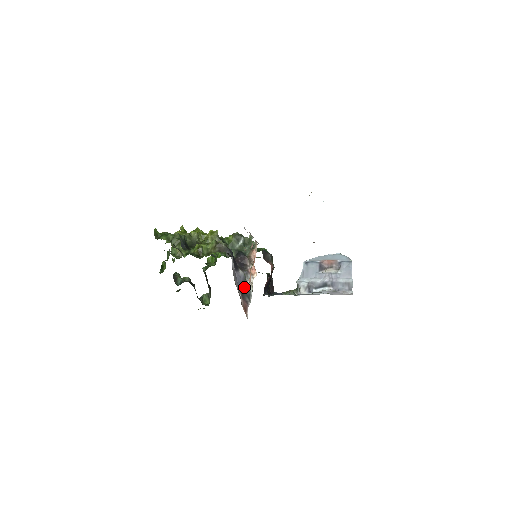
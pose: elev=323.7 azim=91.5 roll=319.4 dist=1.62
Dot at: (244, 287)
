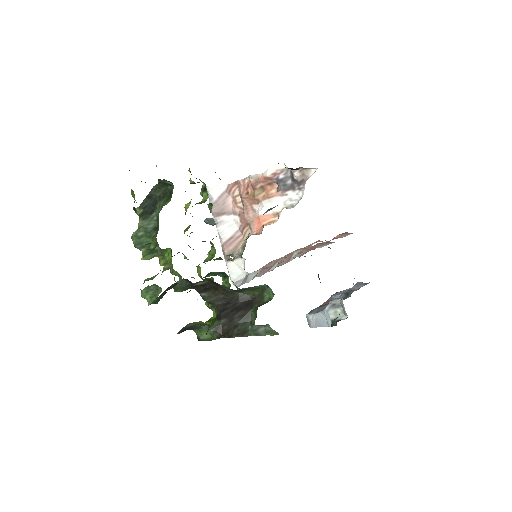
Dot at: occluded
